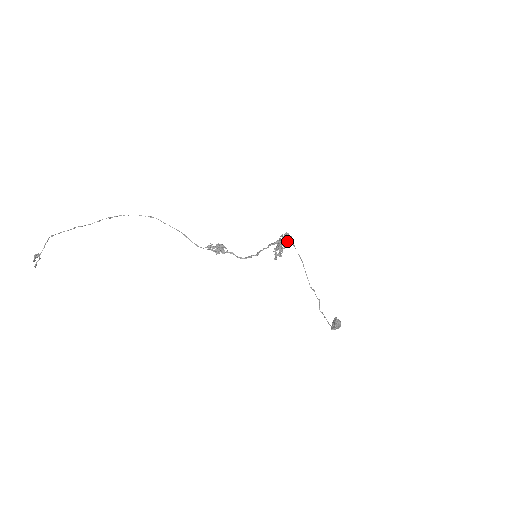
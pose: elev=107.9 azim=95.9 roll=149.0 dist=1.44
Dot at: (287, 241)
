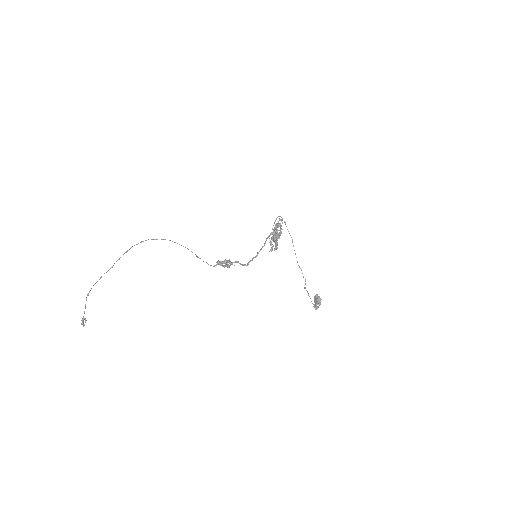
Dot at: (281, 232)
